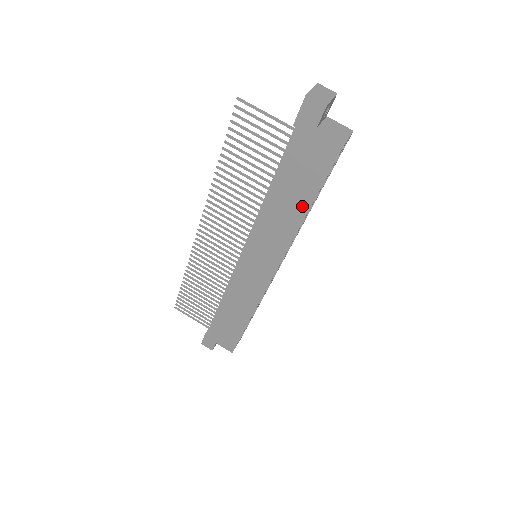
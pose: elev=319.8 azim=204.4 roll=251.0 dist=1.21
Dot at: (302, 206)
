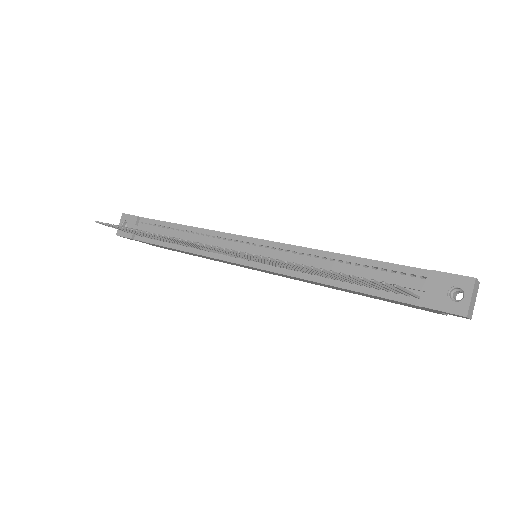
Dot at: occluded
